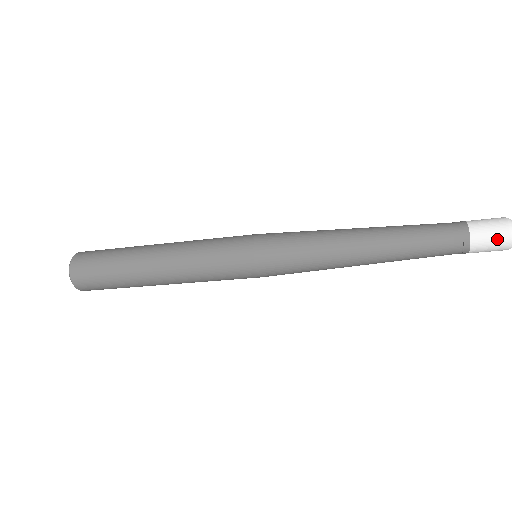
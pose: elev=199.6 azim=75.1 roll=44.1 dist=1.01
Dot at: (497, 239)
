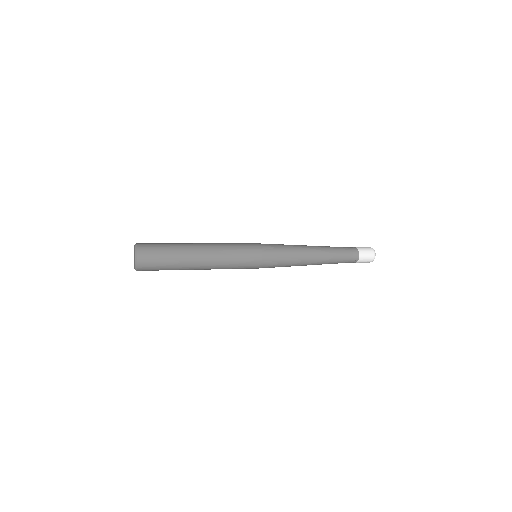
Dot at: occluded
